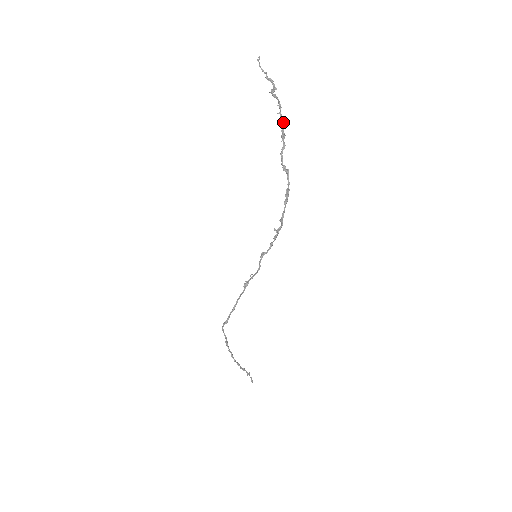
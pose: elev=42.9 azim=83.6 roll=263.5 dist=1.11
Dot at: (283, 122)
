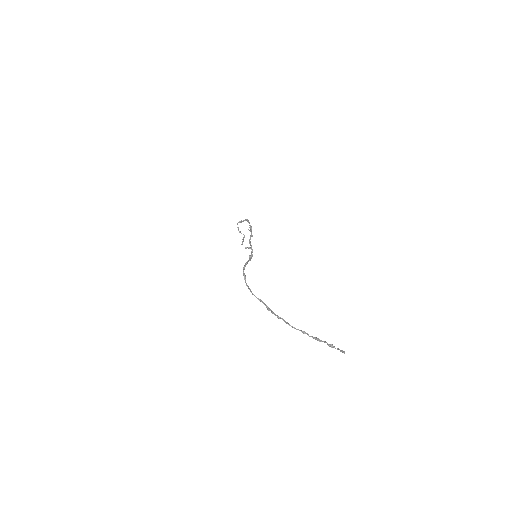
Dot at: (240, 222)
